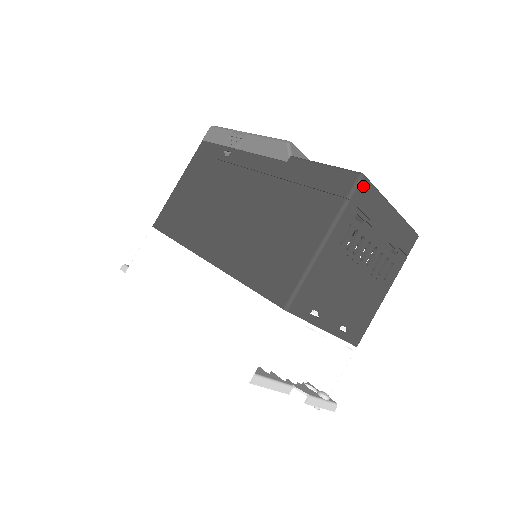
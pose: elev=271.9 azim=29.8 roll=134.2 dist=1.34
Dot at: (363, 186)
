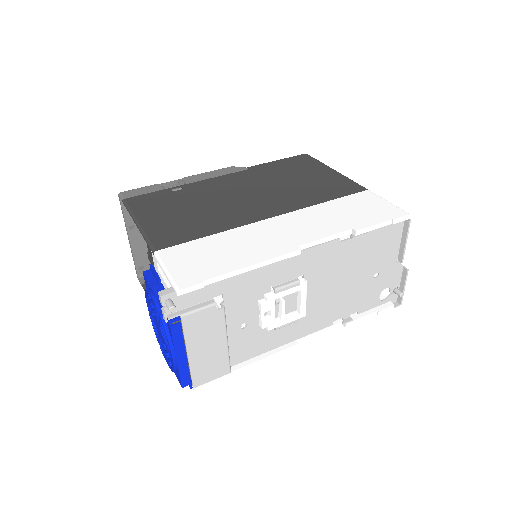
Dot at: occluded
